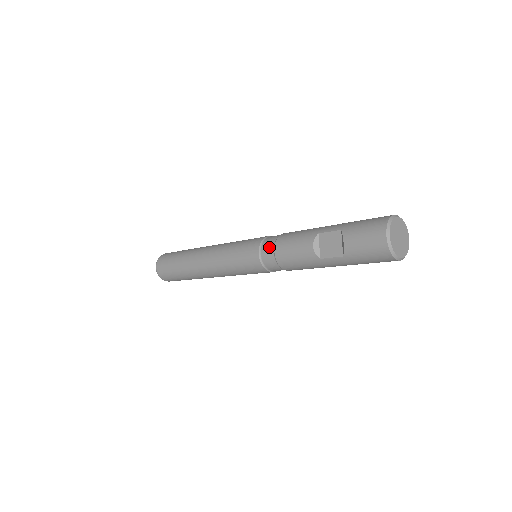
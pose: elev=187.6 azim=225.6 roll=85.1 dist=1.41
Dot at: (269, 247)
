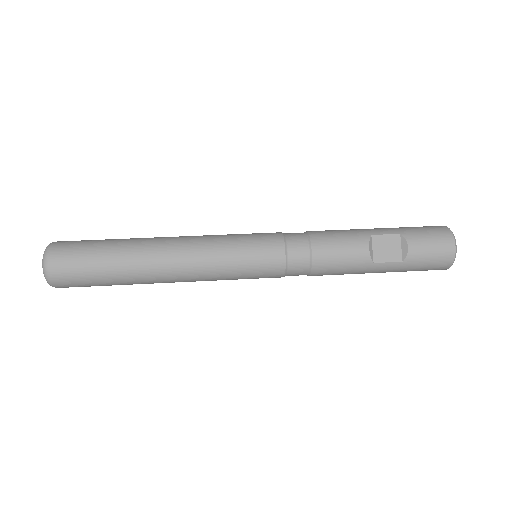
Dot at: (301, 245)
